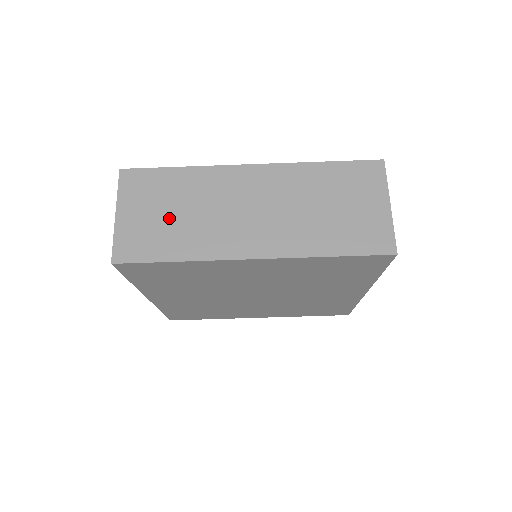
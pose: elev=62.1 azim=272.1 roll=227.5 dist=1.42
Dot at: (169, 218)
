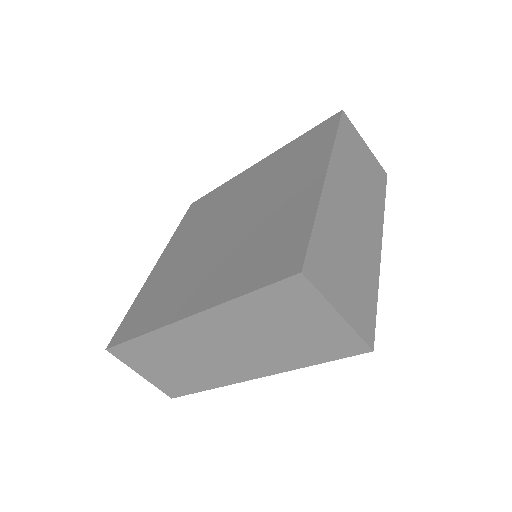
Dot at: (173, 369)
